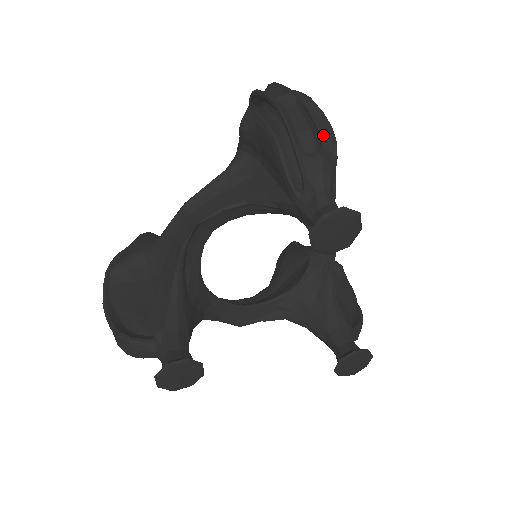
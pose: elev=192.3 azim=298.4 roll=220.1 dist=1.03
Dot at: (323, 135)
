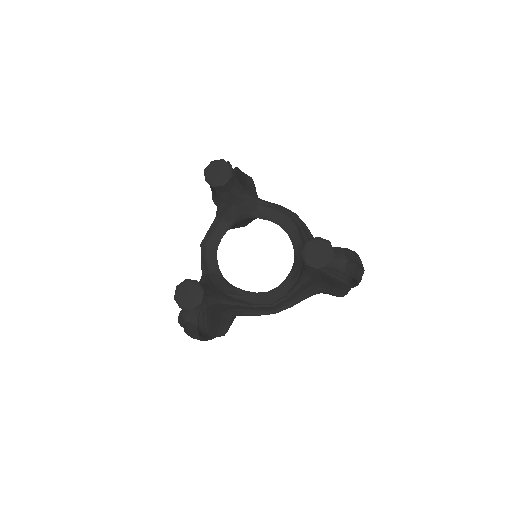
Dot at: occluded
